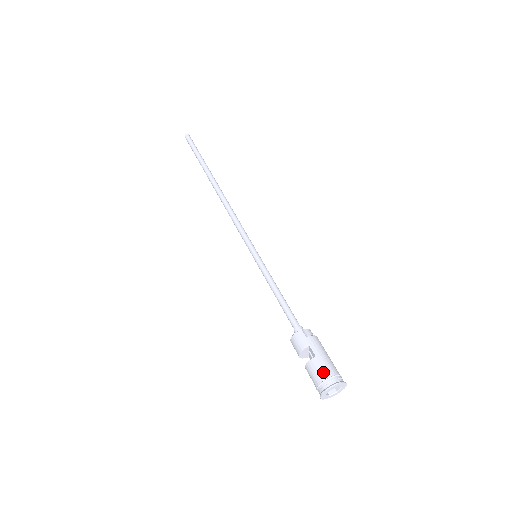
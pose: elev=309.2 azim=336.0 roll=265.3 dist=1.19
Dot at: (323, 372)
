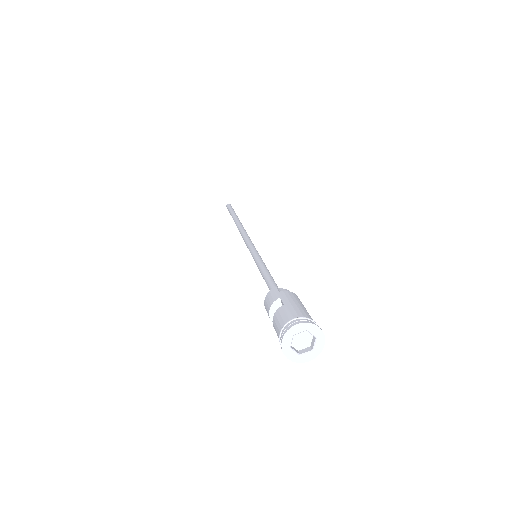
Dot at: (288, 316)
